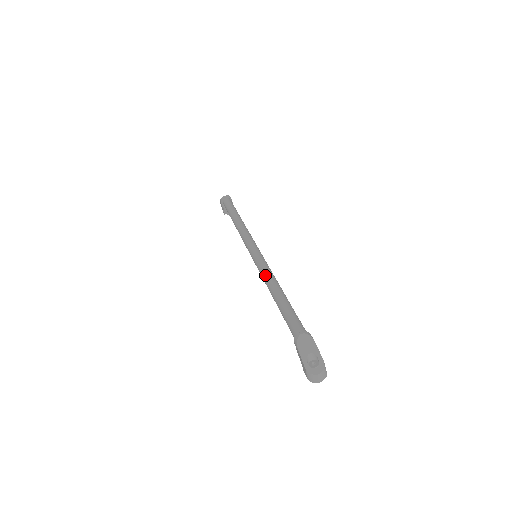
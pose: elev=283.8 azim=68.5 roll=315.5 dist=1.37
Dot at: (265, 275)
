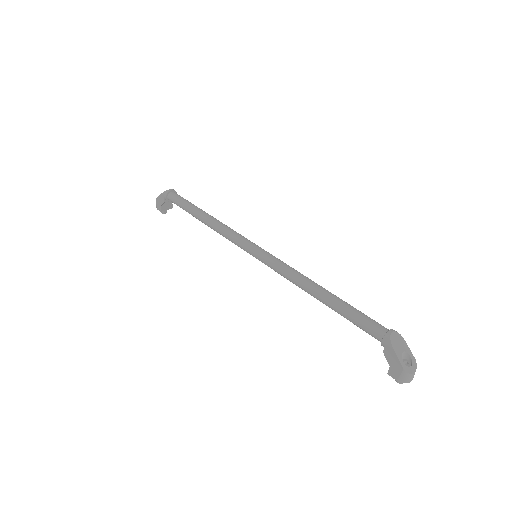
Dot at: (296, 275)
